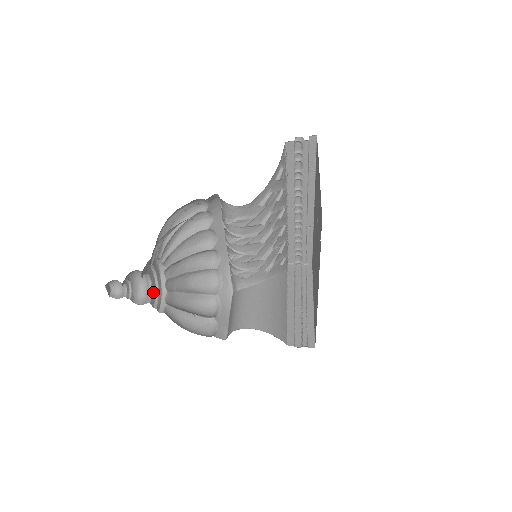
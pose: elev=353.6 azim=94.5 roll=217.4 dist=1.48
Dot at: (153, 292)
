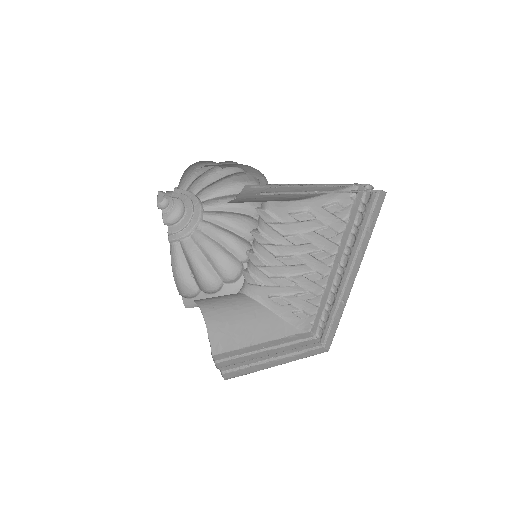
Dot at: (180, 225)
